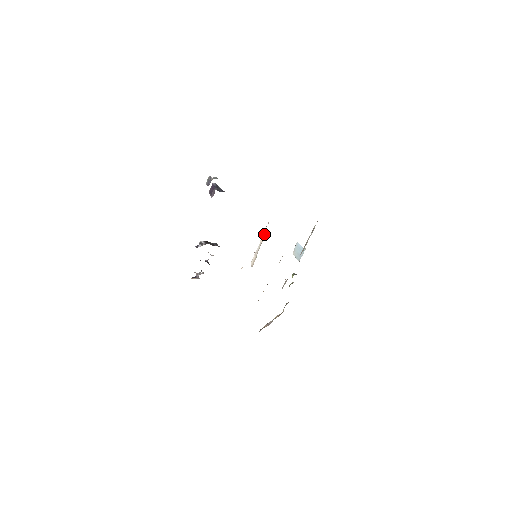
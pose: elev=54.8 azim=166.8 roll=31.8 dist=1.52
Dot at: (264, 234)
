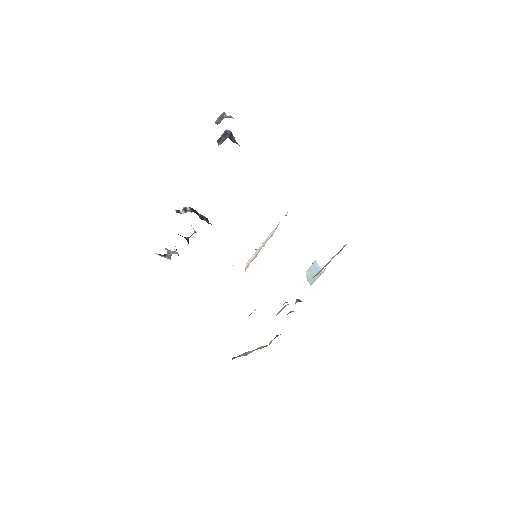
Dot at: (276, 228)
